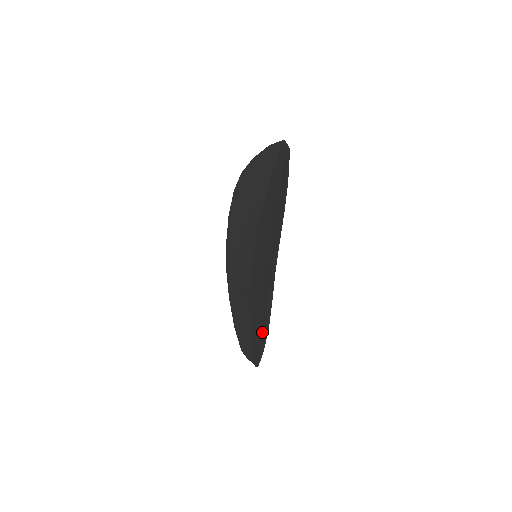
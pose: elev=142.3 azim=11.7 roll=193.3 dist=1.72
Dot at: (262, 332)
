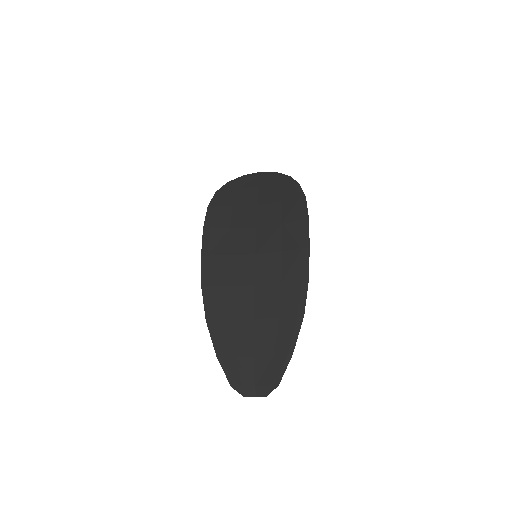
Dot at: (288, 328)
